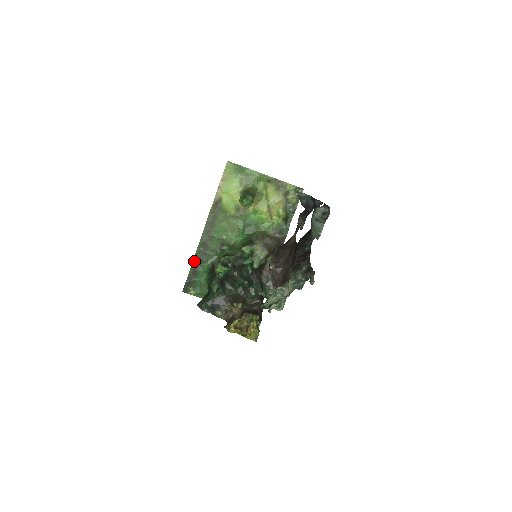
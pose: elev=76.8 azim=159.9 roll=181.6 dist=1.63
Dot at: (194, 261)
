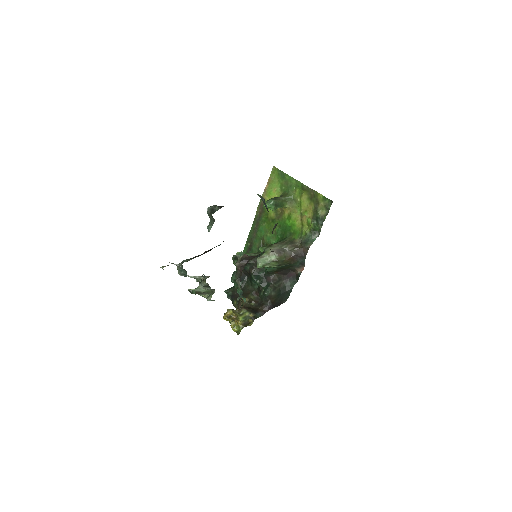
Dot at: occluded
